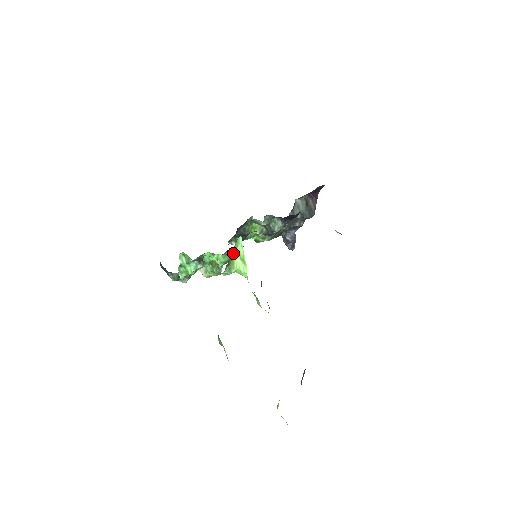
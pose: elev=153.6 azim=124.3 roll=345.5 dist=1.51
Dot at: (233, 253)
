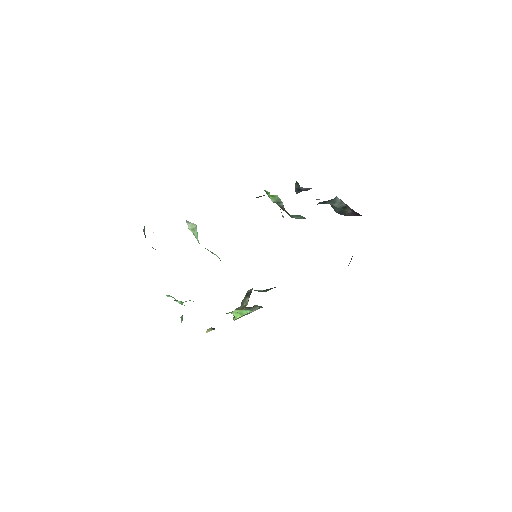
Dot at: occluded
